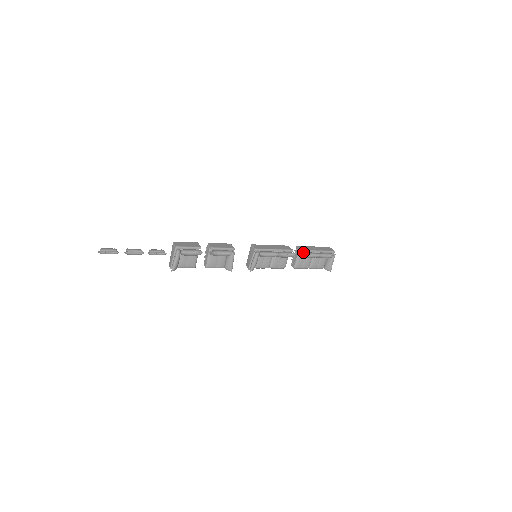
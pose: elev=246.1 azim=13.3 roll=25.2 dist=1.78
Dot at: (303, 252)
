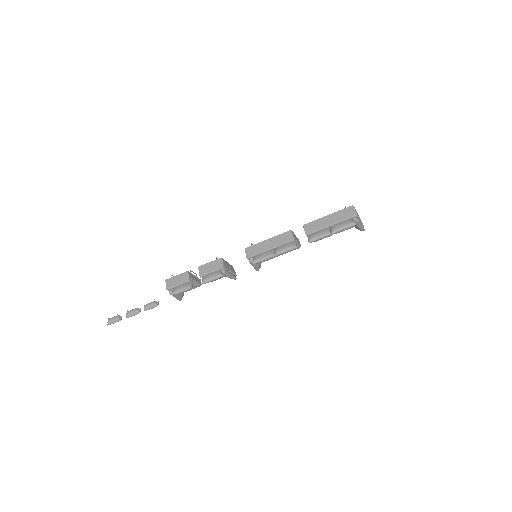
Dot at: (310, 235)
